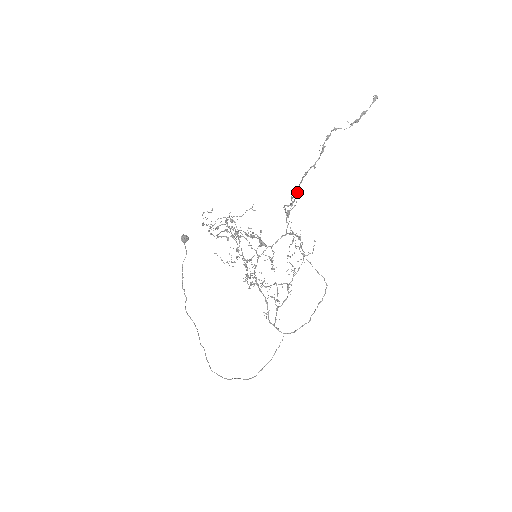
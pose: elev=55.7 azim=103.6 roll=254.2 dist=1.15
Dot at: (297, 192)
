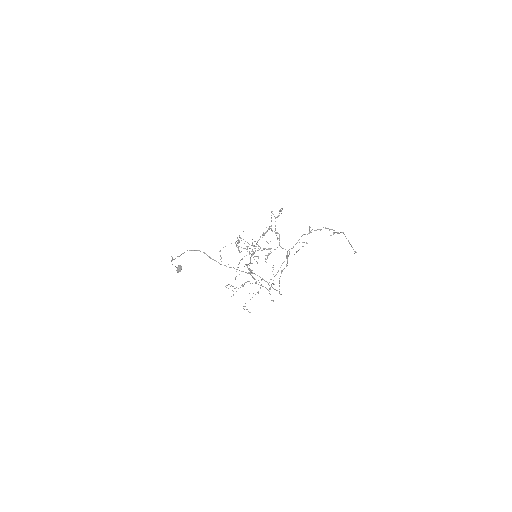
Dot at: occluded
